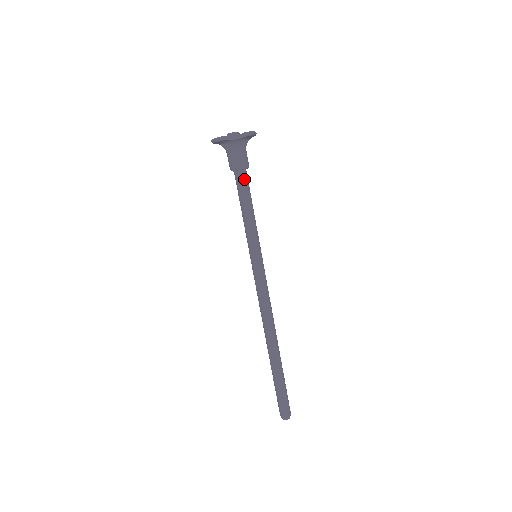
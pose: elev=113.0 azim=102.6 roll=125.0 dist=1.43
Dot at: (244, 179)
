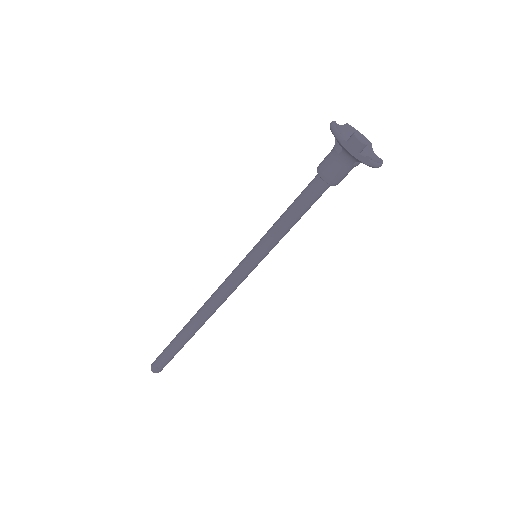
Dot at: (319, 191)
